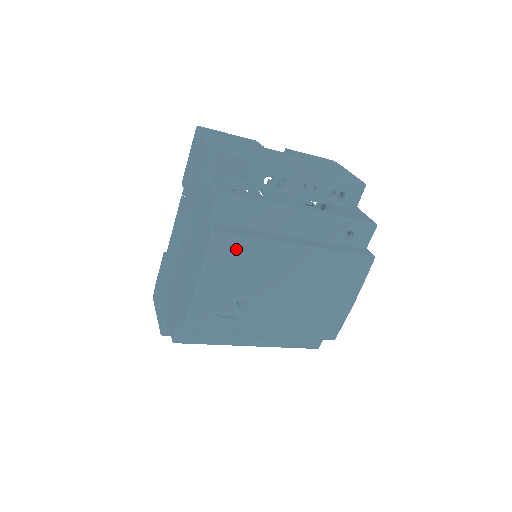
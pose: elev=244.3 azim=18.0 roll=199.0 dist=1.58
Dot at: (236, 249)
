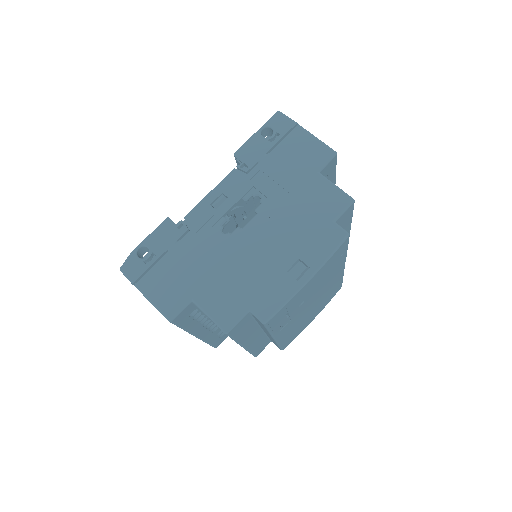
Dot at: (340, 254)
